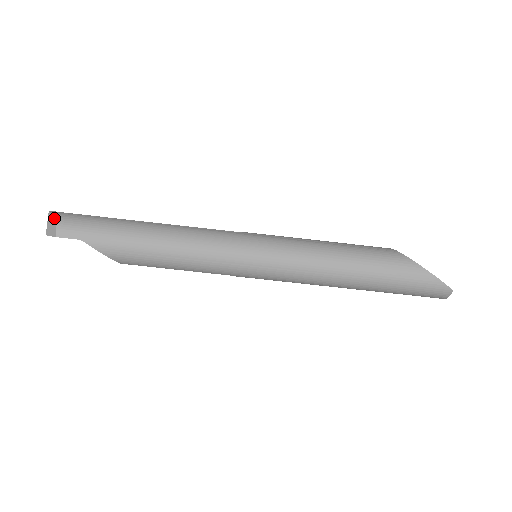
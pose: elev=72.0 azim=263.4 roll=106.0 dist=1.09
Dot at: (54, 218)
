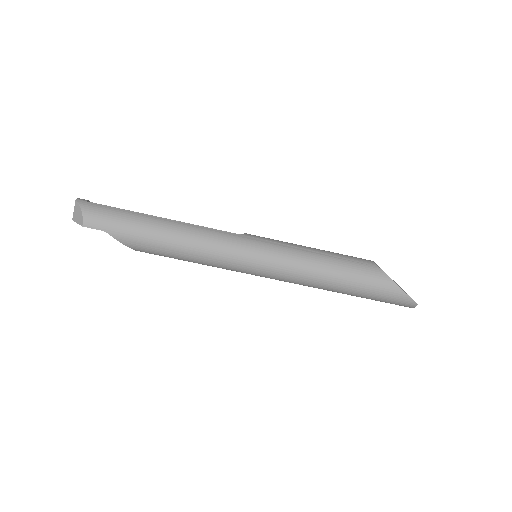
Dot at: (81, 208)
